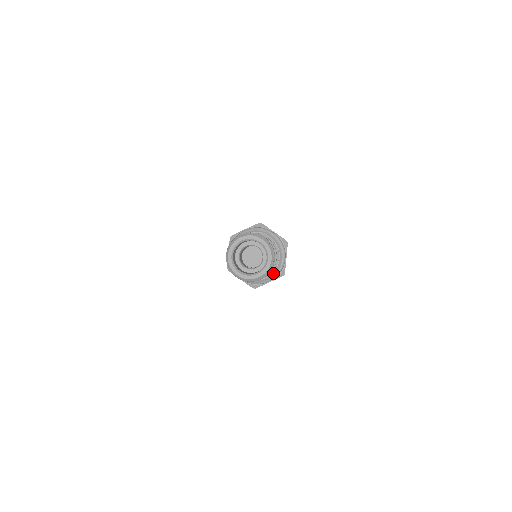
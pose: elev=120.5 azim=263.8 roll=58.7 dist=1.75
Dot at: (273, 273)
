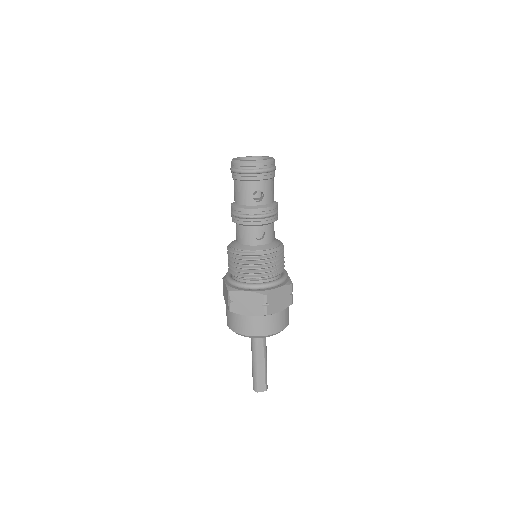
Dot at: (279, 247)
